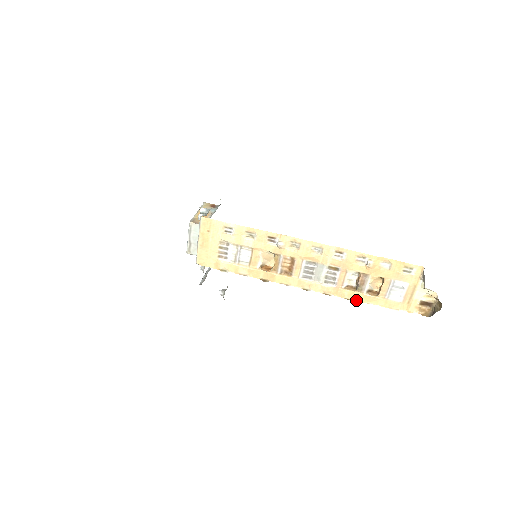
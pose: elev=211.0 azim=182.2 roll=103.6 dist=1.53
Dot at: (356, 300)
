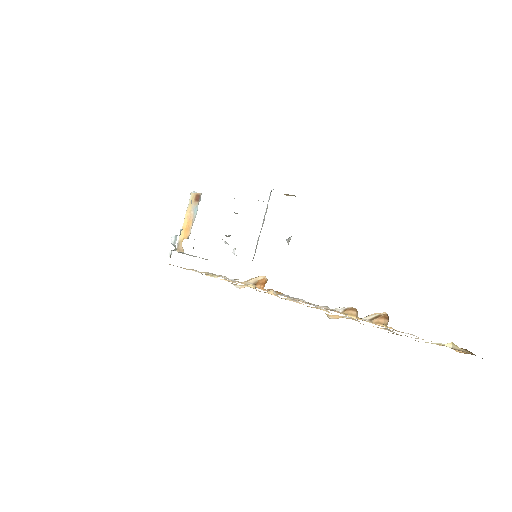
Dot at: occluded
